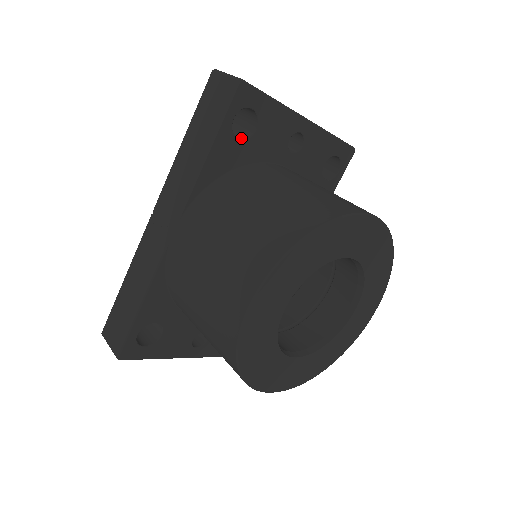
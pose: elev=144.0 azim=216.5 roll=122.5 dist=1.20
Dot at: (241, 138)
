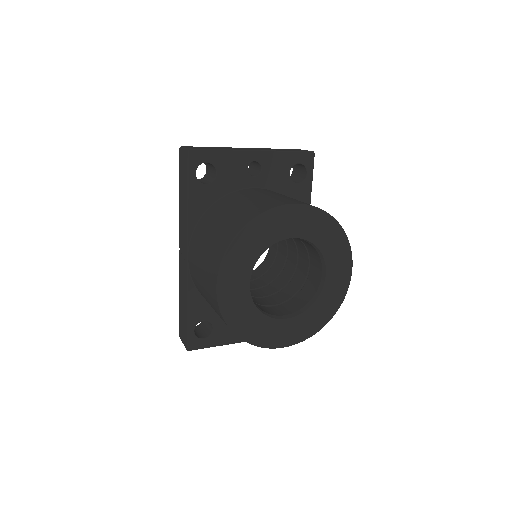
Dot at: (209, 183)
